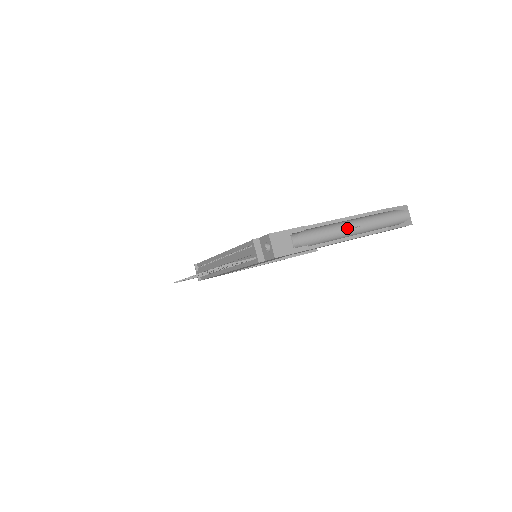
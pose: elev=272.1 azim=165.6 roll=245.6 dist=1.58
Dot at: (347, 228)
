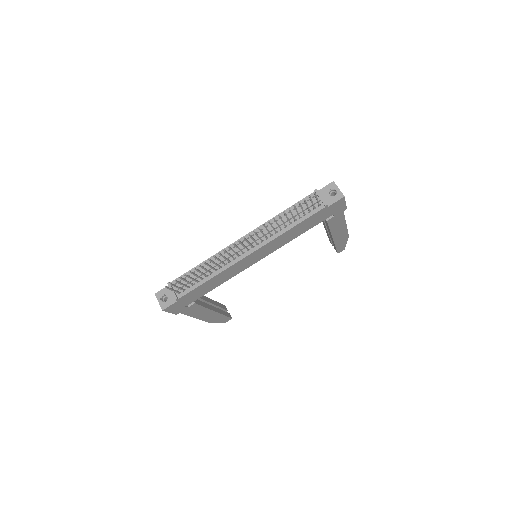
Dot at: occluded
